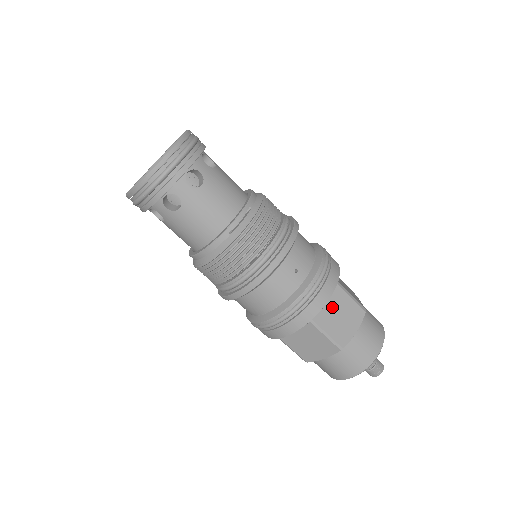
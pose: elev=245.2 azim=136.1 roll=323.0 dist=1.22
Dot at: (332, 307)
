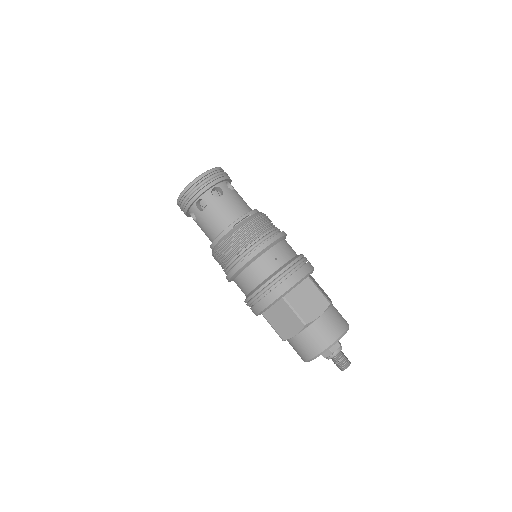
Dot at: (302, 292)
